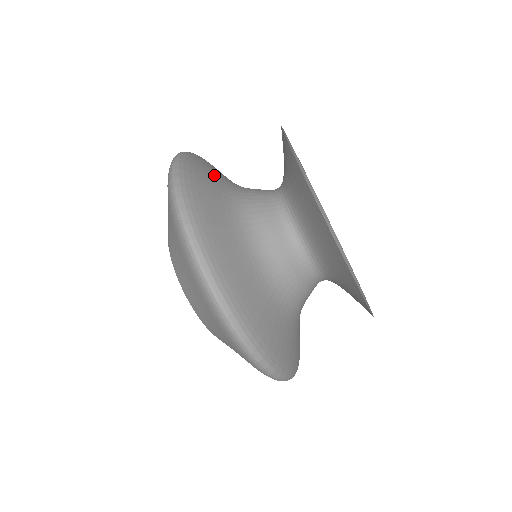
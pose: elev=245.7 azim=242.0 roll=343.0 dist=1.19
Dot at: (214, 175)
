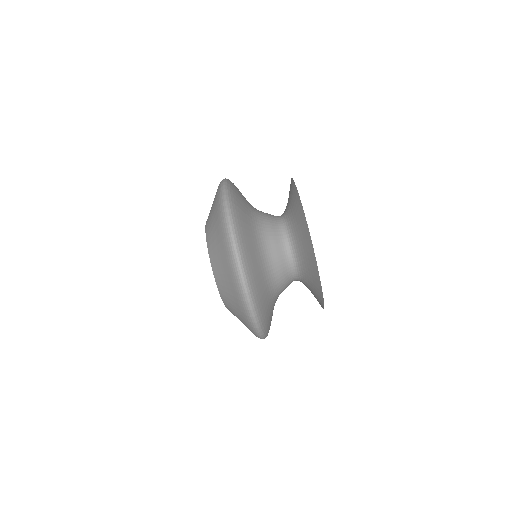
Dot at: (244, 197)
